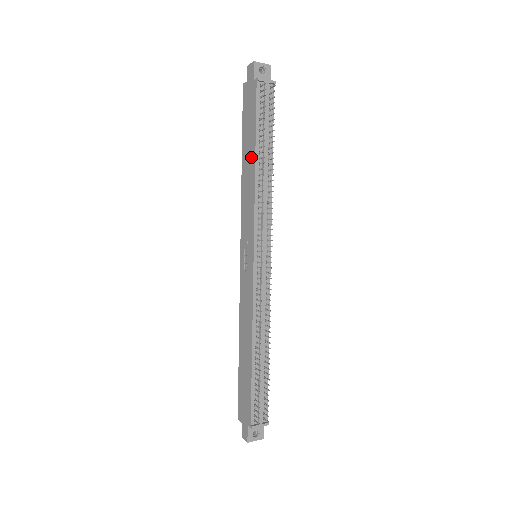
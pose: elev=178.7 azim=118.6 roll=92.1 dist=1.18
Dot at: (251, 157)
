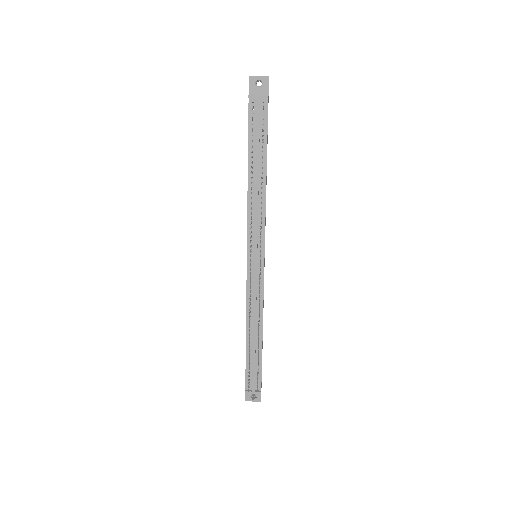
Dot at: occluded
